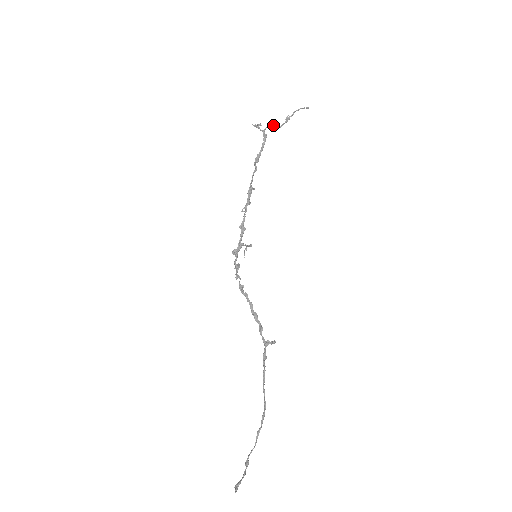
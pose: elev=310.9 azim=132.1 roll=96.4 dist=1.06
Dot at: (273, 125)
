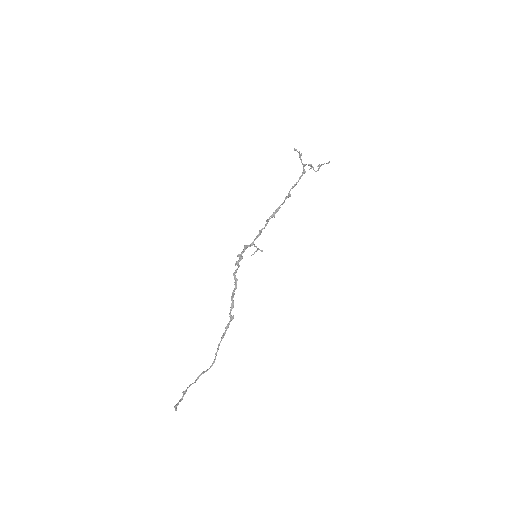
Dot at: (313, 167)
